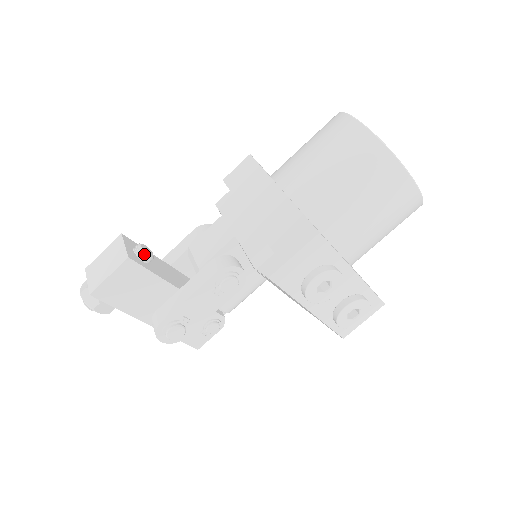
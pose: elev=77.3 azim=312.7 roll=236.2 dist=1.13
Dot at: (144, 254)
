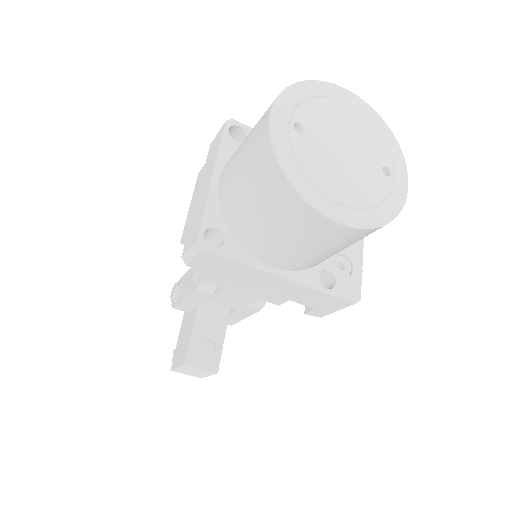
Dot at: (213, 355)
